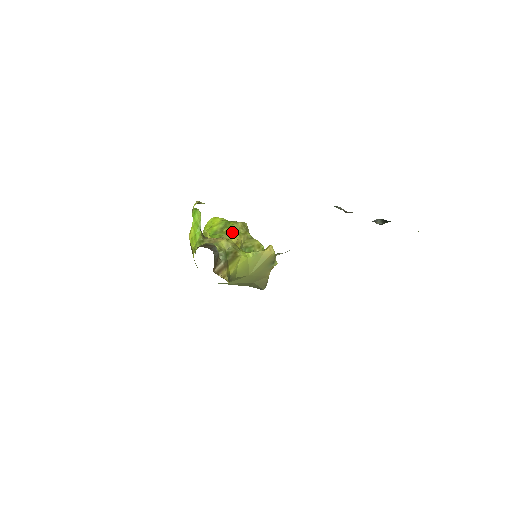
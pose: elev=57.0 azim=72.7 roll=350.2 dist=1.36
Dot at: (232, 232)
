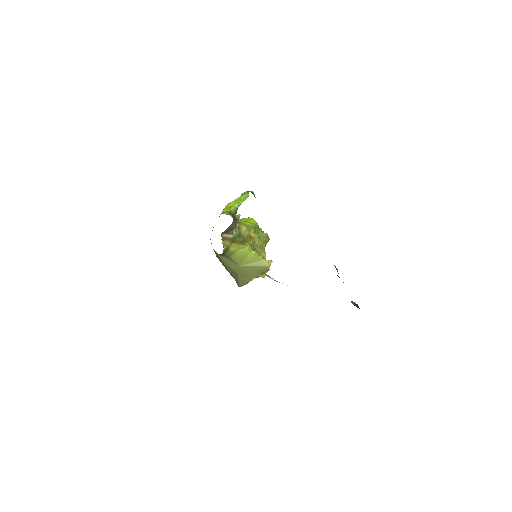
Dot at: occluded
